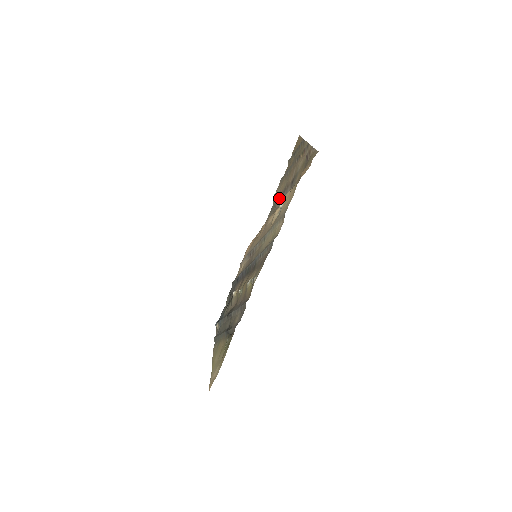
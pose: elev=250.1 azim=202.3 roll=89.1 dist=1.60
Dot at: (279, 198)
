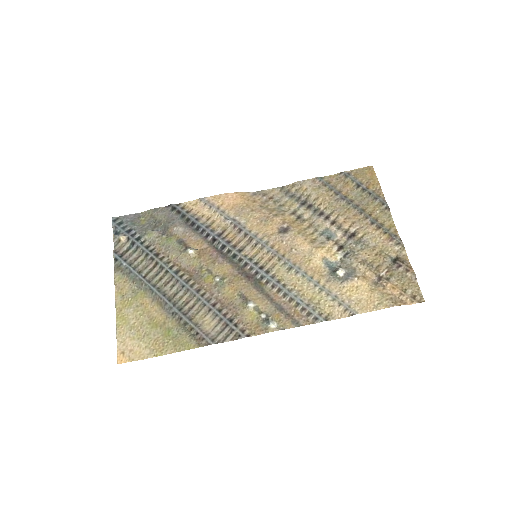
Dot at: (309, 206)
